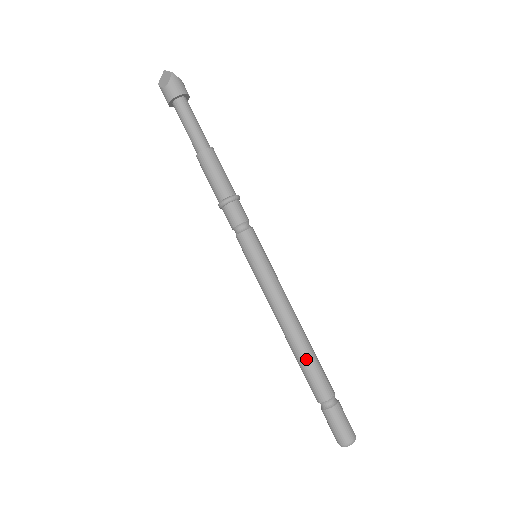
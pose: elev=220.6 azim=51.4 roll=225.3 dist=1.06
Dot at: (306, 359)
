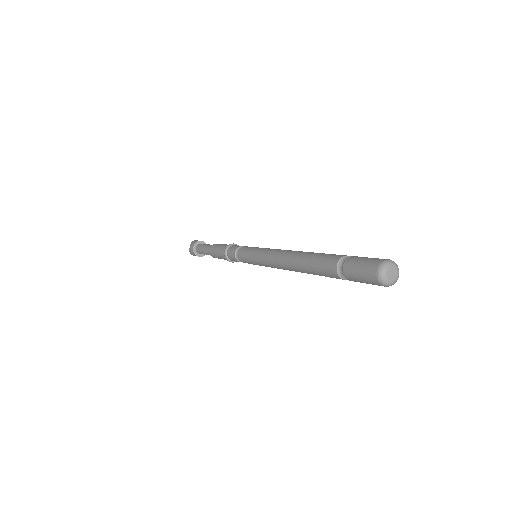
Dot at: (306, 257)
